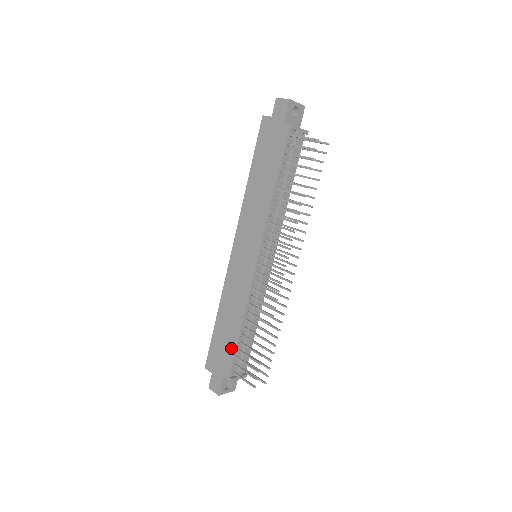
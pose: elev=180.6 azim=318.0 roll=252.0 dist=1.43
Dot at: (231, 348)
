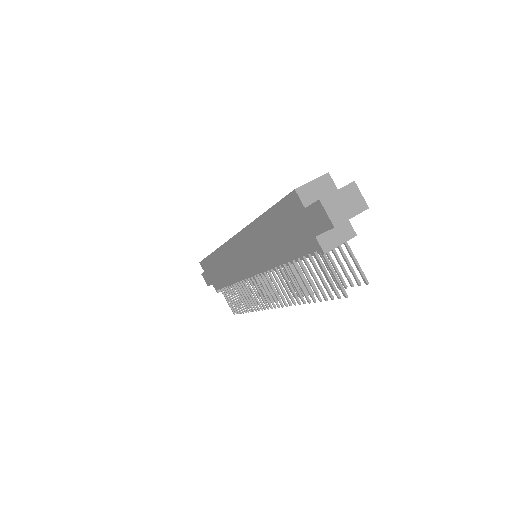
Dot at: (220, 283)
